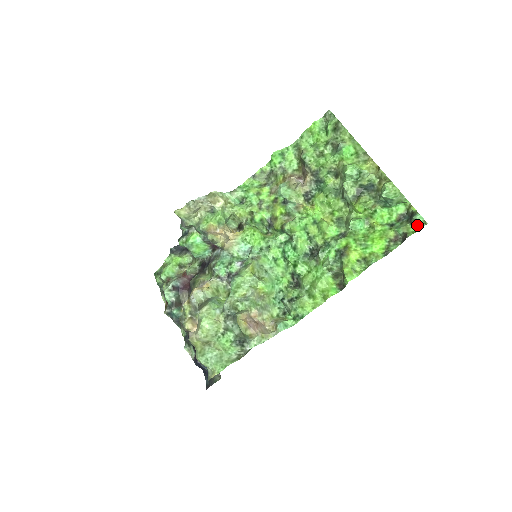
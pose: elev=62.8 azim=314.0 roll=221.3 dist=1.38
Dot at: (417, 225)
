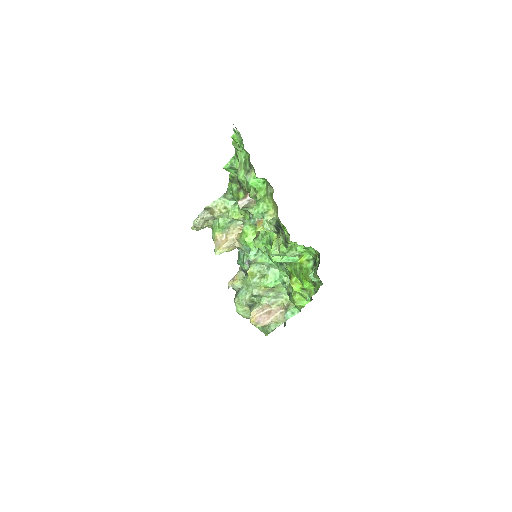
Dot at: (319, 280)
